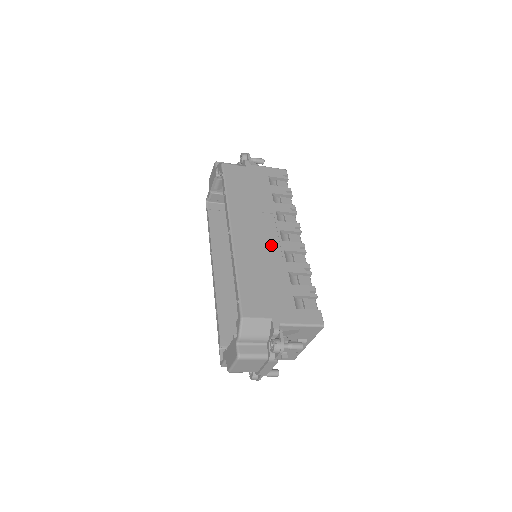
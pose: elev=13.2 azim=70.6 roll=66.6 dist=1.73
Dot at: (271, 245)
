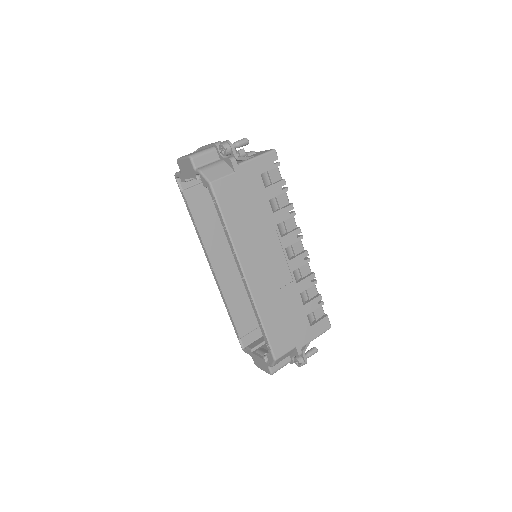
Dot at: (281, 272)
